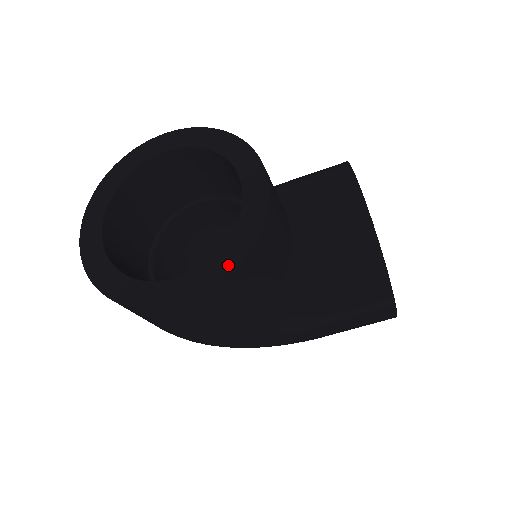
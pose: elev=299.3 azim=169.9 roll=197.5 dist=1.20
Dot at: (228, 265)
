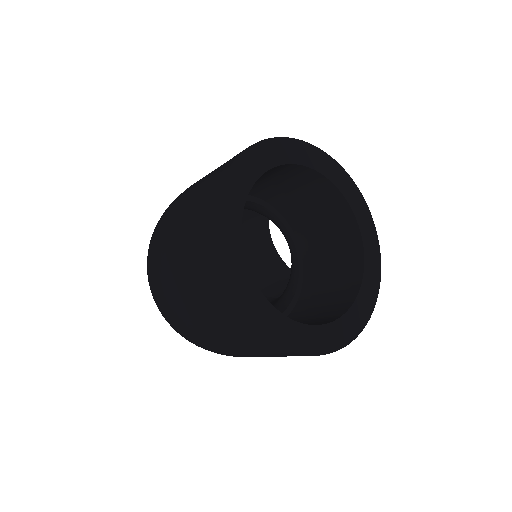
Dot at: (370, 301)
